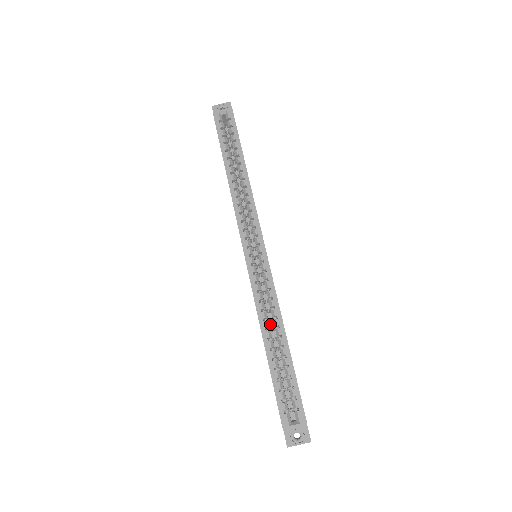
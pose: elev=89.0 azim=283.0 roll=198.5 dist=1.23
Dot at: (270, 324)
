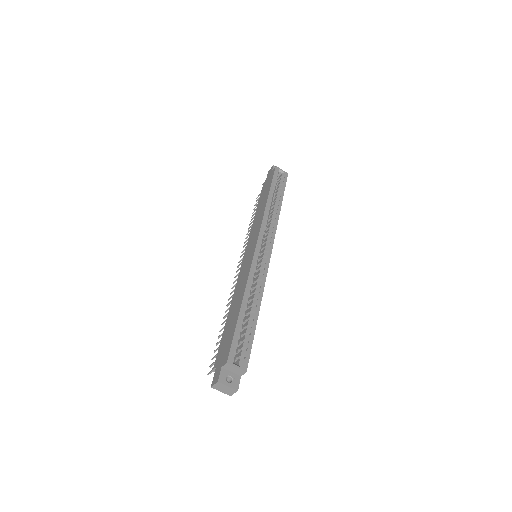
Dot at: occluded
